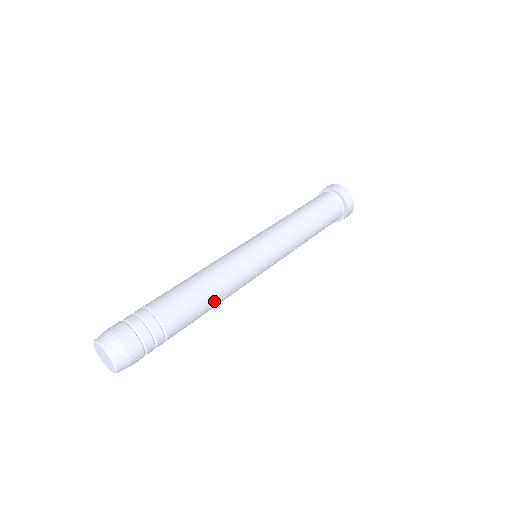
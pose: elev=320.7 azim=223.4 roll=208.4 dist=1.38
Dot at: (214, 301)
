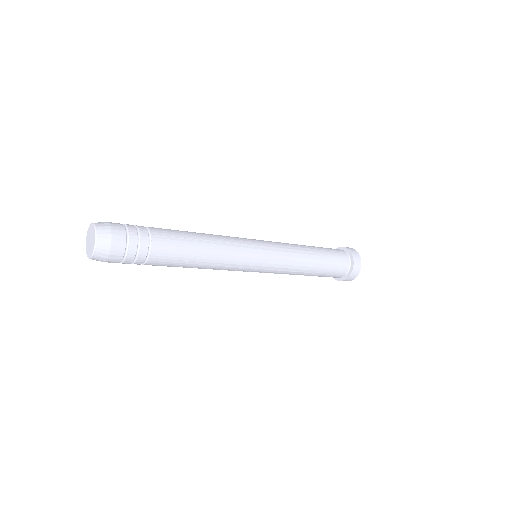
Dot at: (203, 239)
